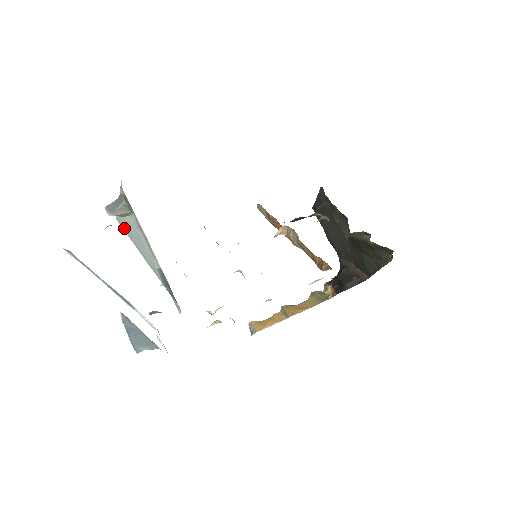
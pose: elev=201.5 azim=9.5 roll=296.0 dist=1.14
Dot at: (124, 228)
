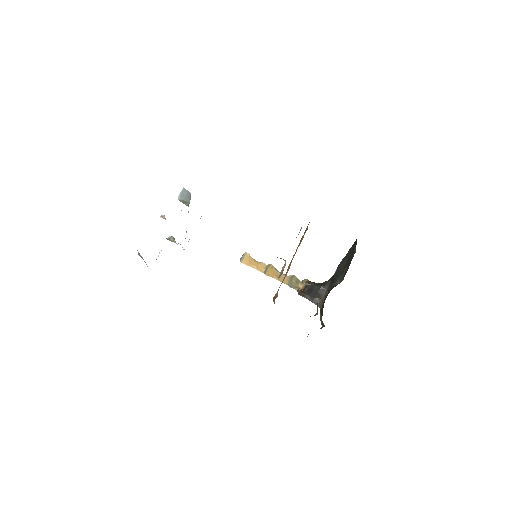
Dot at: occluded
